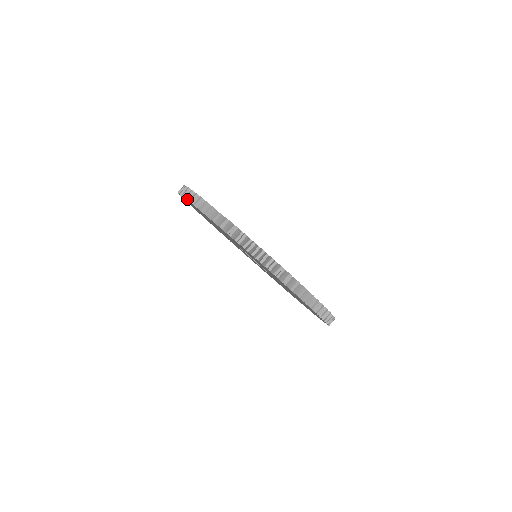
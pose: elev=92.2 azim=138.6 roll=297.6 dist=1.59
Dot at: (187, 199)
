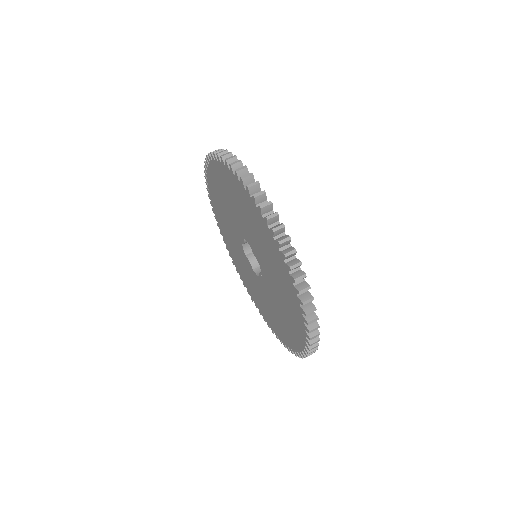
Dot at: (206, 159)
